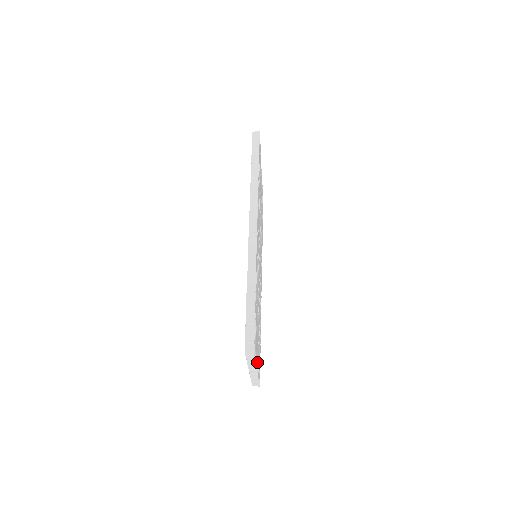
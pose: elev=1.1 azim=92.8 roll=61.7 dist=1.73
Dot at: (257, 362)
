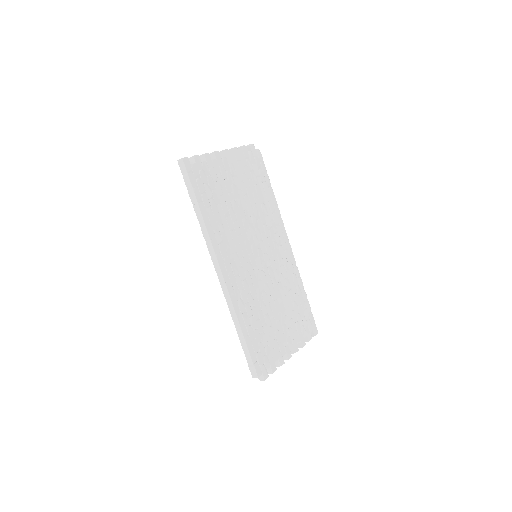
Dot at: (288, 352)
